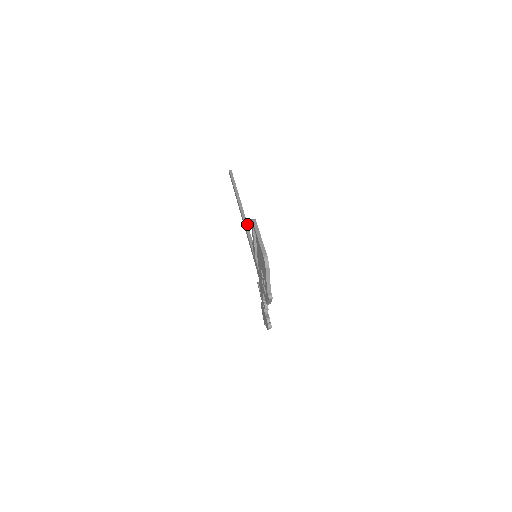
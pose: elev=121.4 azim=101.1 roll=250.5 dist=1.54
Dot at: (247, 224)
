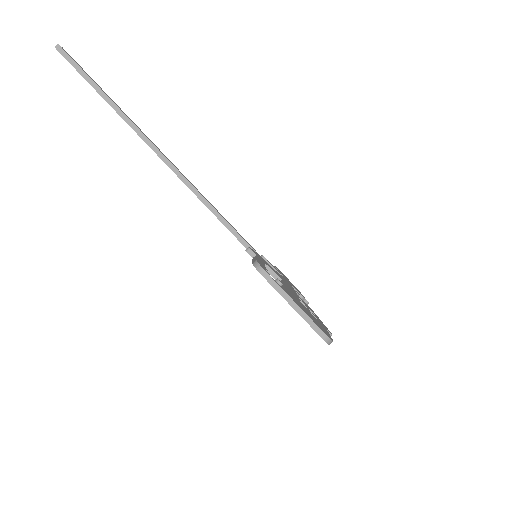
Dot at: (196, 190)
